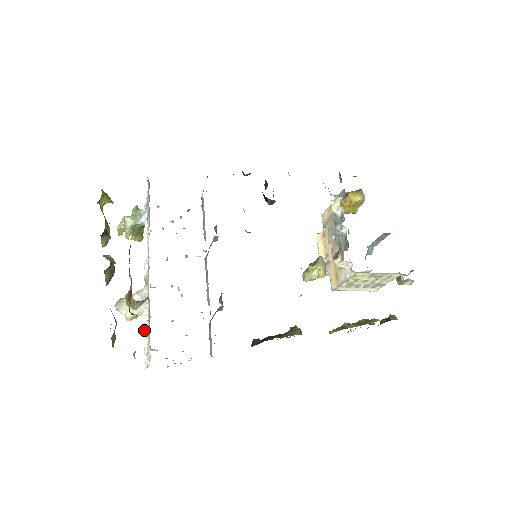
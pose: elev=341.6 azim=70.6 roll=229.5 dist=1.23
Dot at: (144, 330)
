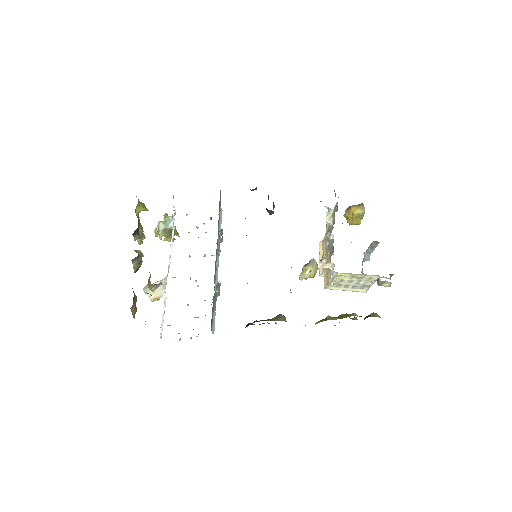
Dot at: (163, 309)
